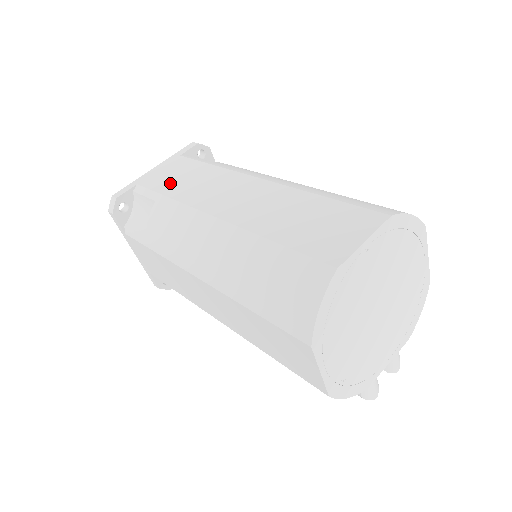
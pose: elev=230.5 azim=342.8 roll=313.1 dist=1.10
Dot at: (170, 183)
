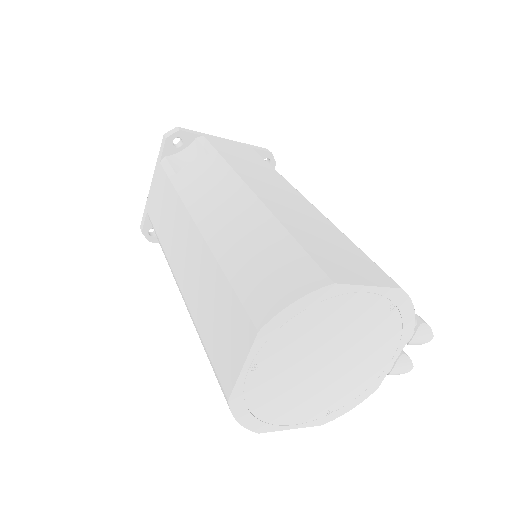
Dot at: (158, 216)
